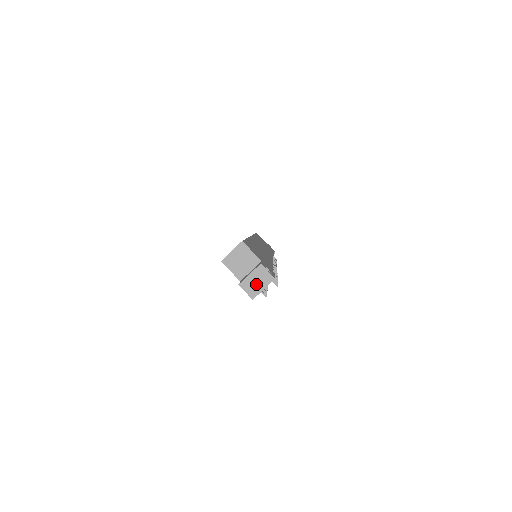
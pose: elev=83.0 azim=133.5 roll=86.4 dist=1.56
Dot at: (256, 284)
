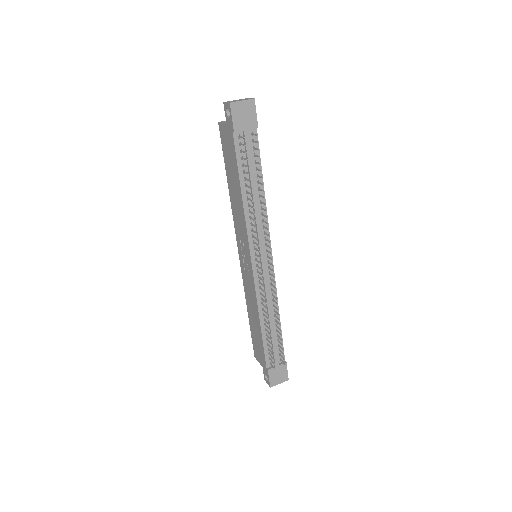
Dot at: occluded
